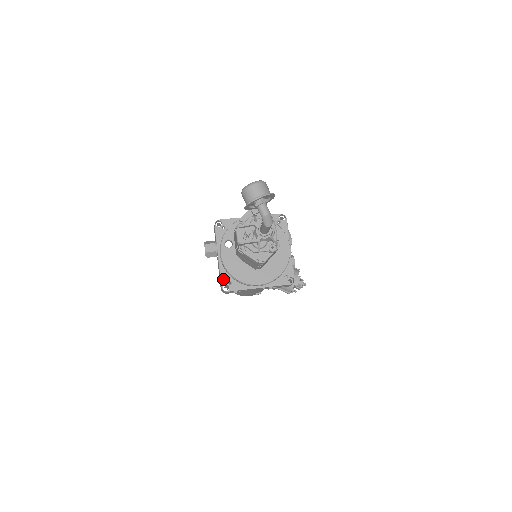
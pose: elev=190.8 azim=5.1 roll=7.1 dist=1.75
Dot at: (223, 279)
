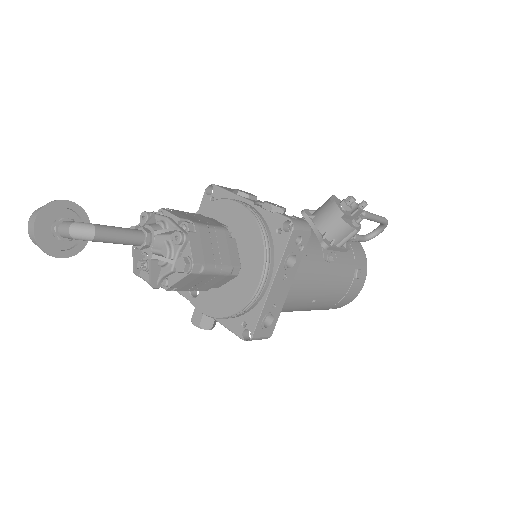
Dot at: (235, 330)
